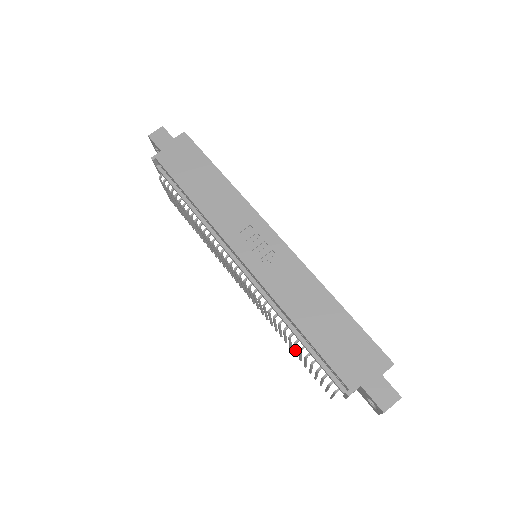
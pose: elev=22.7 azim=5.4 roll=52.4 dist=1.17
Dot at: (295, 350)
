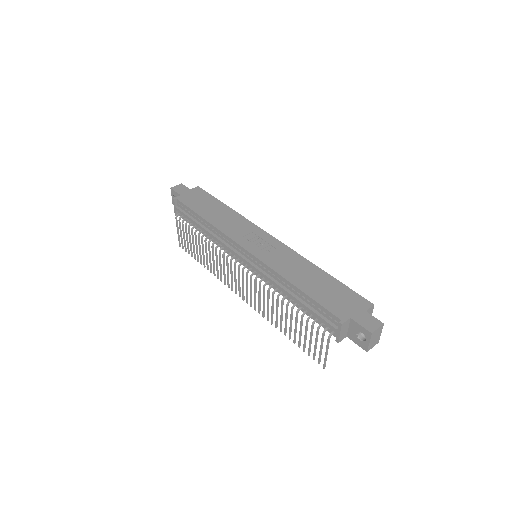
Dot at: (291, 325)
